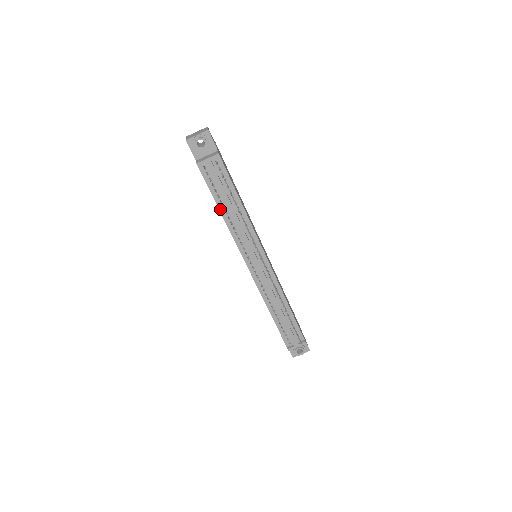
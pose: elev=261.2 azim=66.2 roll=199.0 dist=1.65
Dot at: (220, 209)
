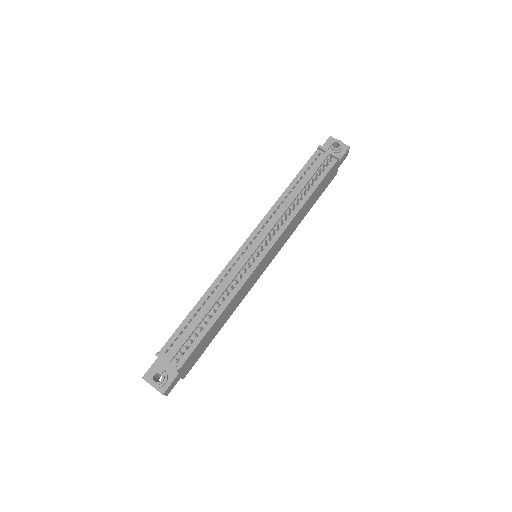
Dot at: (290, 185)
